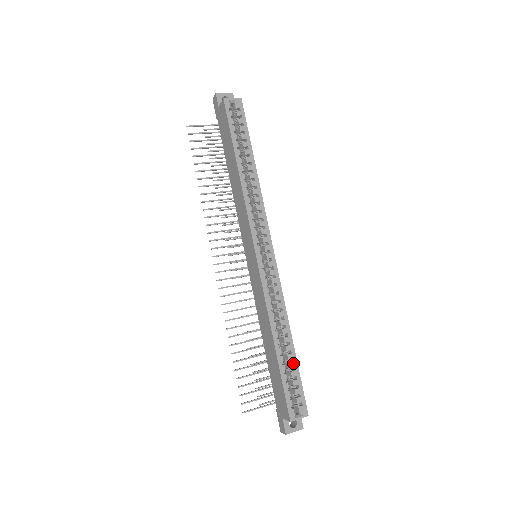
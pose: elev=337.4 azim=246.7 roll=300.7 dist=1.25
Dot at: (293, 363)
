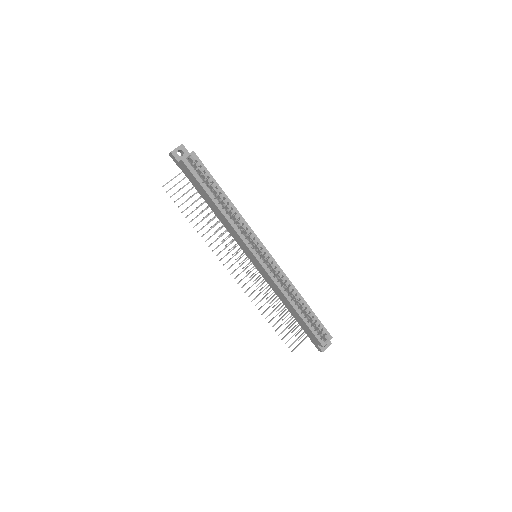
Dot at: (311, 313)
